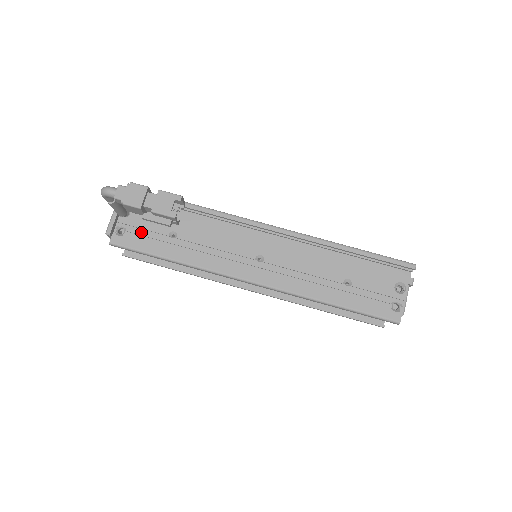
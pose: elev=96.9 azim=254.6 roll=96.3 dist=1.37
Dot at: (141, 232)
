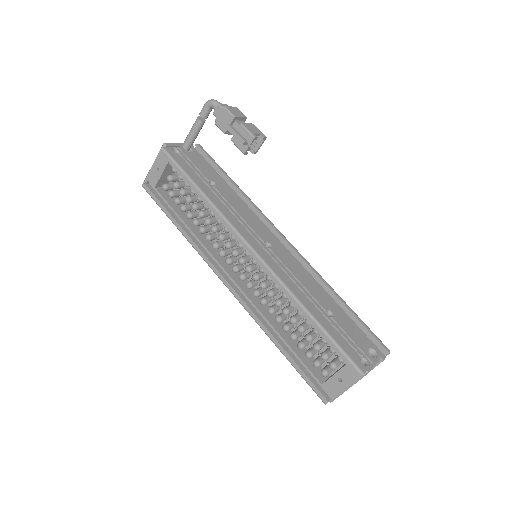
Dot at: (190, 164)
